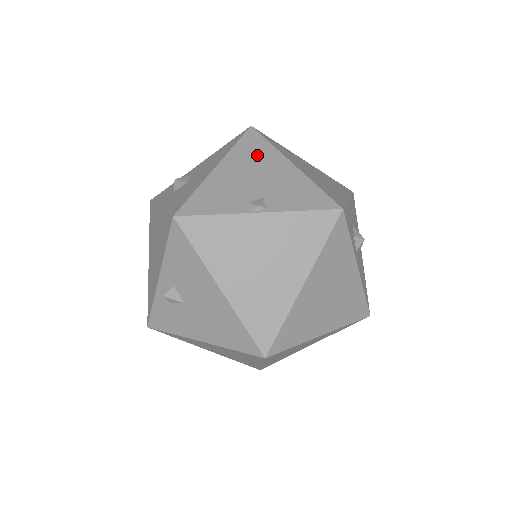
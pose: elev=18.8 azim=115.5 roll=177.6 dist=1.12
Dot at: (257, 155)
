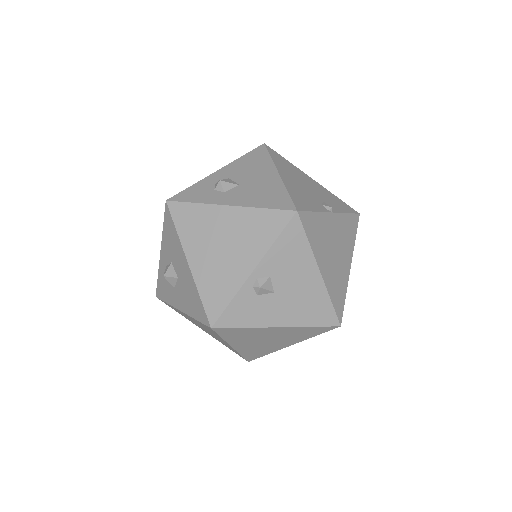
Dot at: (291, 168)
